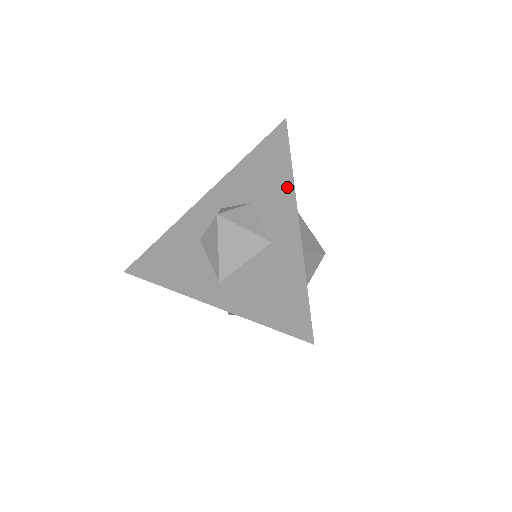
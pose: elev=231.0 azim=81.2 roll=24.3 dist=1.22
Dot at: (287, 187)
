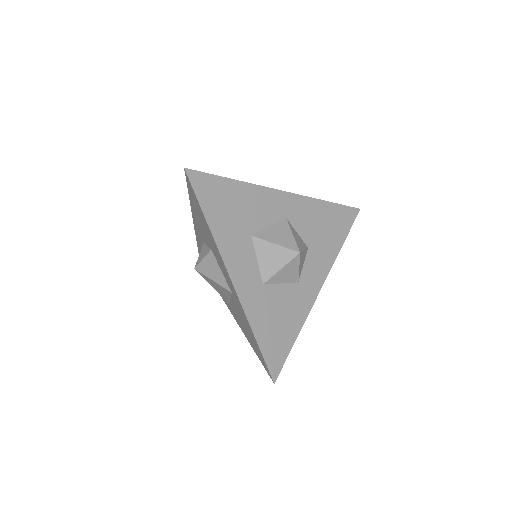
Dot at: (216, 249)
